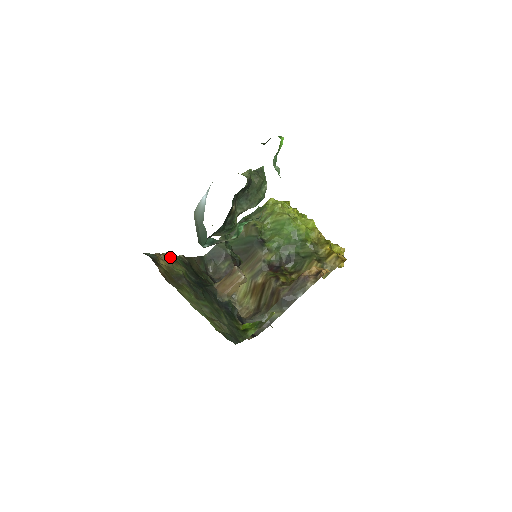
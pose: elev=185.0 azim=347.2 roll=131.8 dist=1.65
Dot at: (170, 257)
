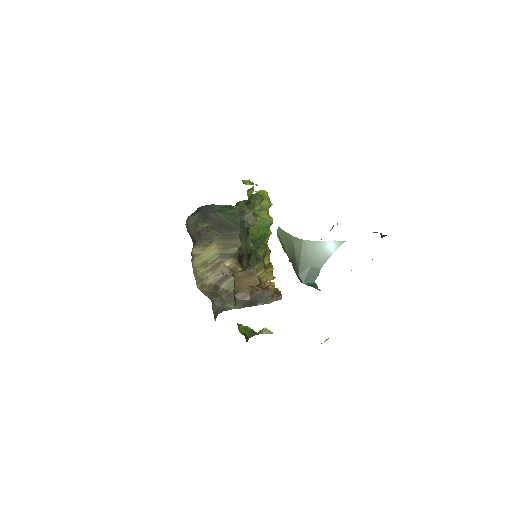
Dot at: occluded
